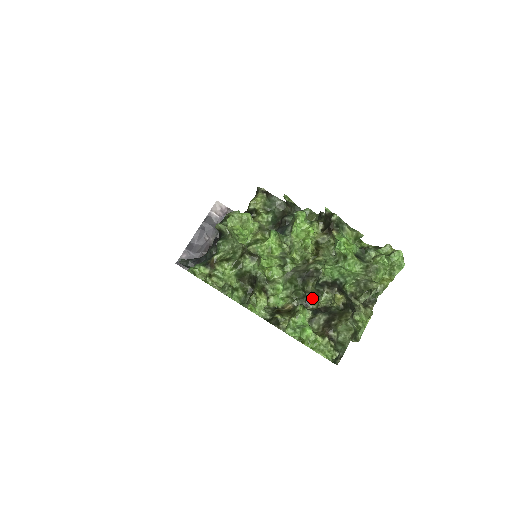
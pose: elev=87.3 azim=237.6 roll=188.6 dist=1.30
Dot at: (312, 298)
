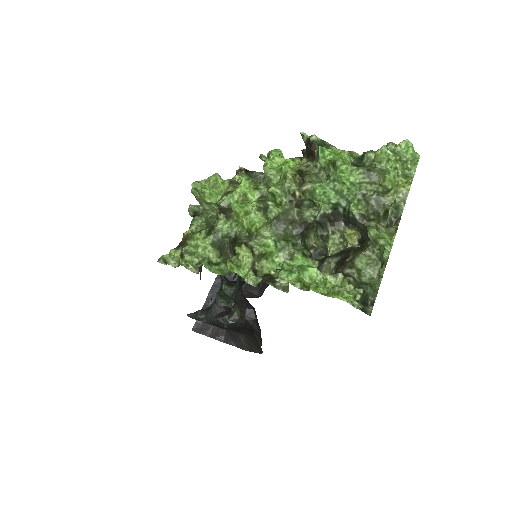
Dot at: (321, 257)
